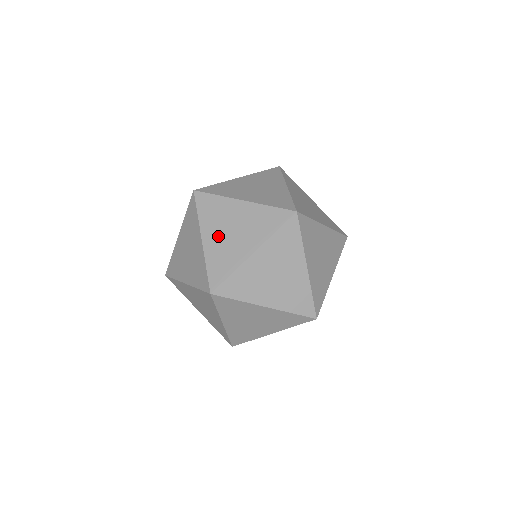
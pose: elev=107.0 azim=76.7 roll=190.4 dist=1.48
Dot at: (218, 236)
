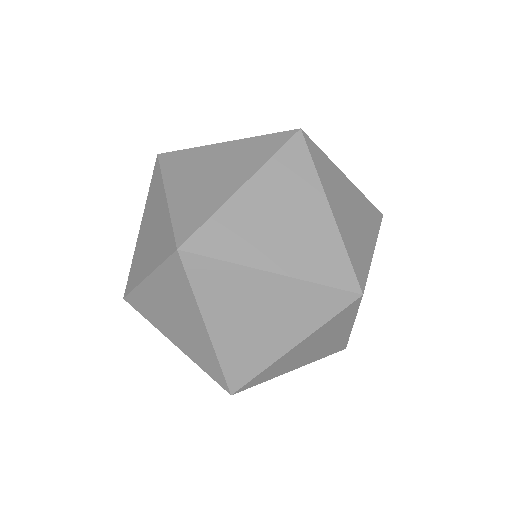
Dot at: (189, 184)
